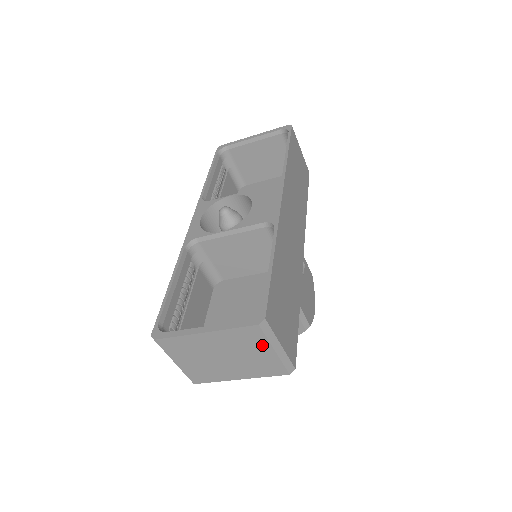
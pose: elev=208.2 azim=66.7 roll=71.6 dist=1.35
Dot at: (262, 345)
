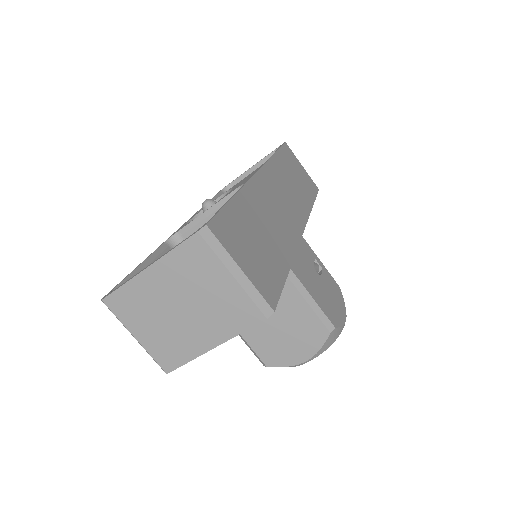
Dot at: (215, 270)
